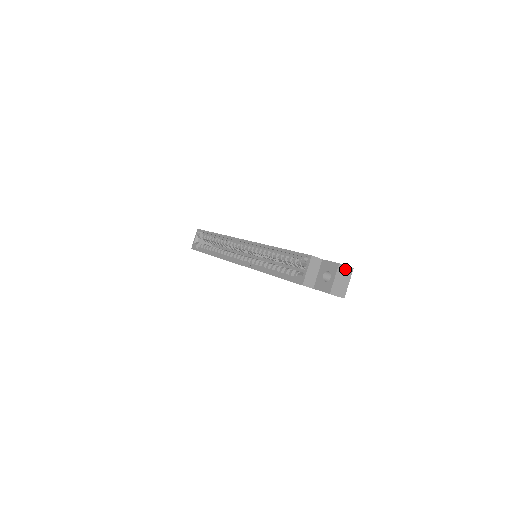
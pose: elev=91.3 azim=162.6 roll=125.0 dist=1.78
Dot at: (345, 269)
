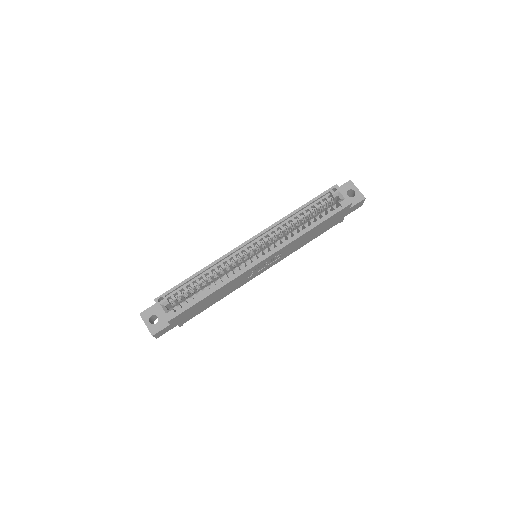
Dot at: occluded
